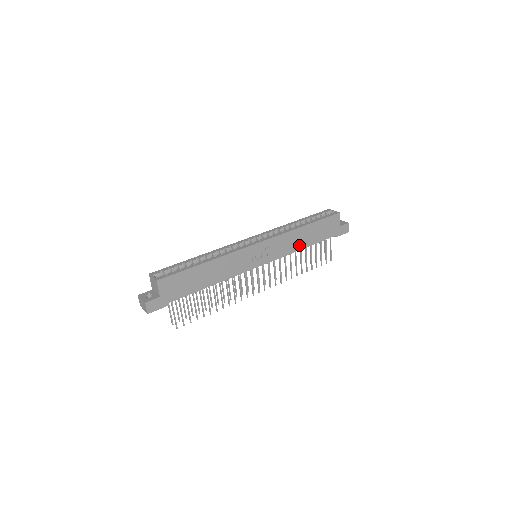
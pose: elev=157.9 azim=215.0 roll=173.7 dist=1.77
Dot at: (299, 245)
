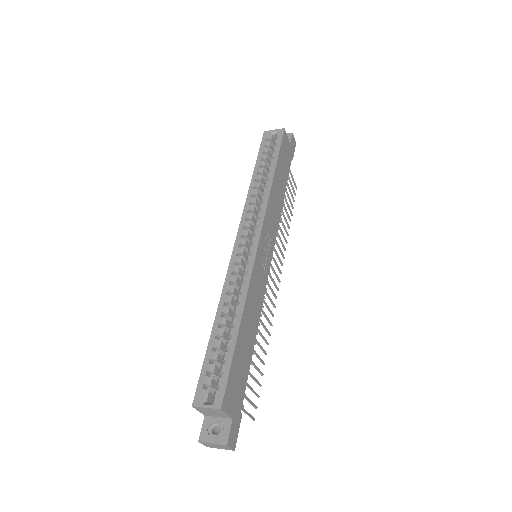
Dot at: (279, 202)
